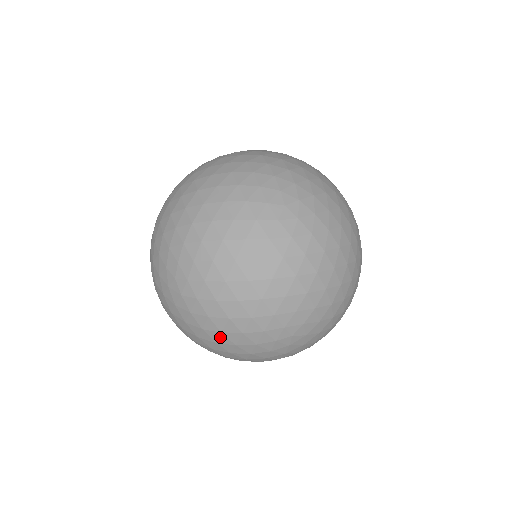
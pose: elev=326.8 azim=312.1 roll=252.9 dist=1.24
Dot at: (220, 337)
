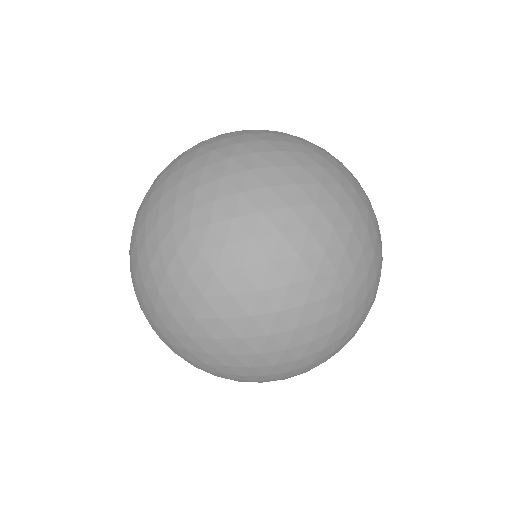
Dot at: (166, 314)
